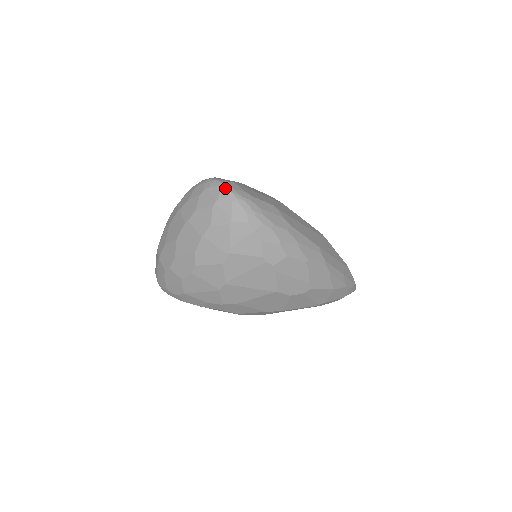
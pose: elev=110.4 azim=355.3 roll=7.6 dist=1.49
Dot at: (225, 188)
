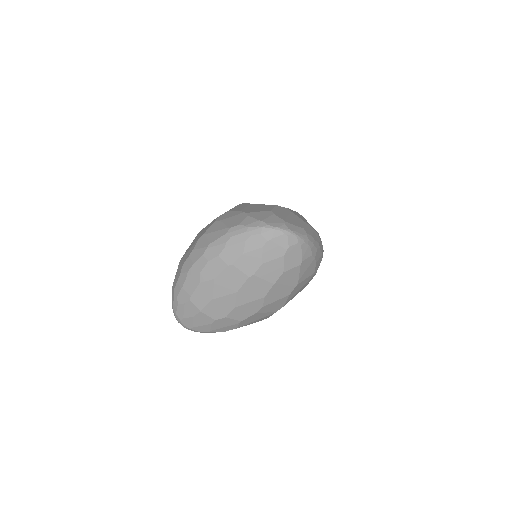
Dot at: (292, 235)
